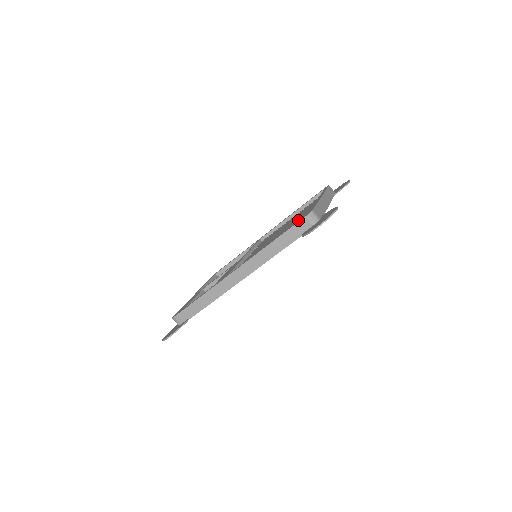
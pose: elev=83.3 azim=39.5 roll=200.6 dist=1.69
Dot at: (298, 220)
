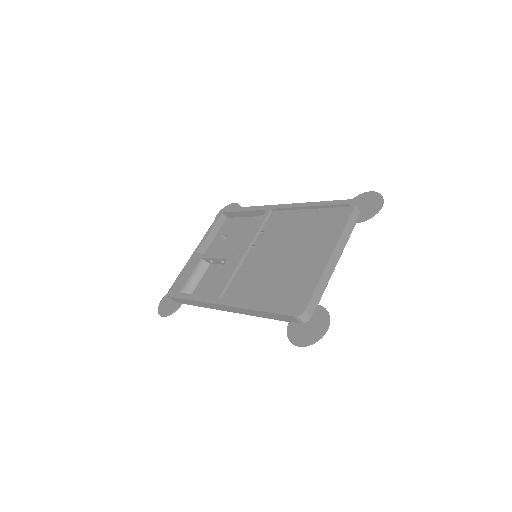
Dot at: (299, 268)
